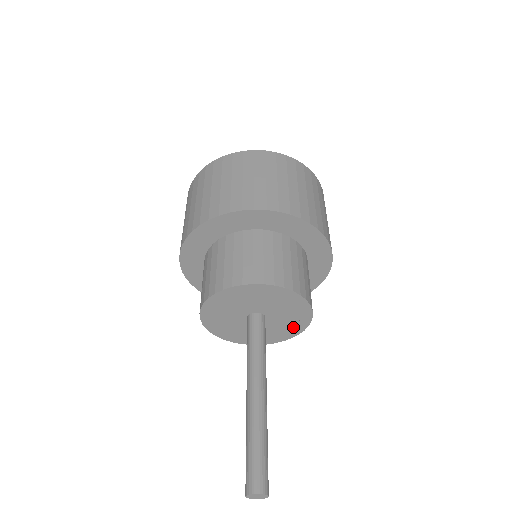
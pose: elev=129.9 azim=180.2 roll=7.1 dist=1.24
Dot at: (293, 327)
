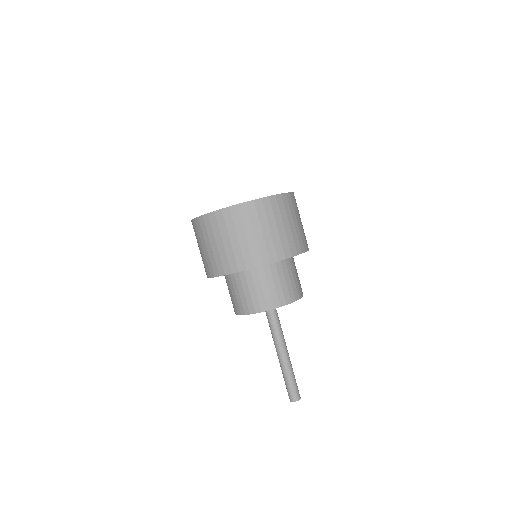
Dot at: occluded
